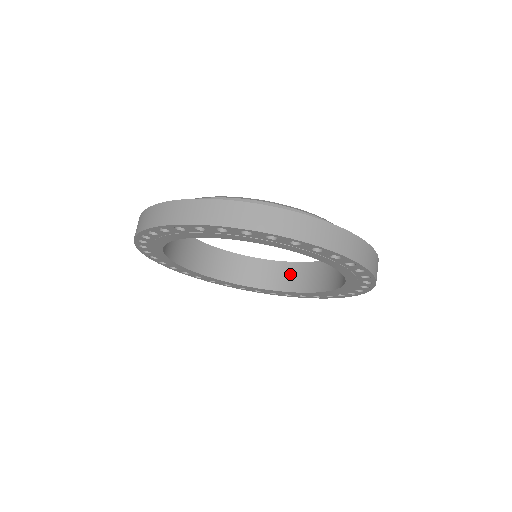
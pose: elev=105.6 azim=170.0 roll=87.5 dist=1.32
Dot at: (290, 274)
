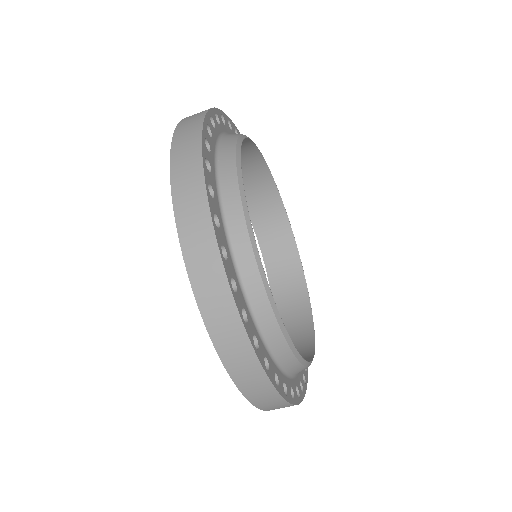
Dot at: (292, 289)
